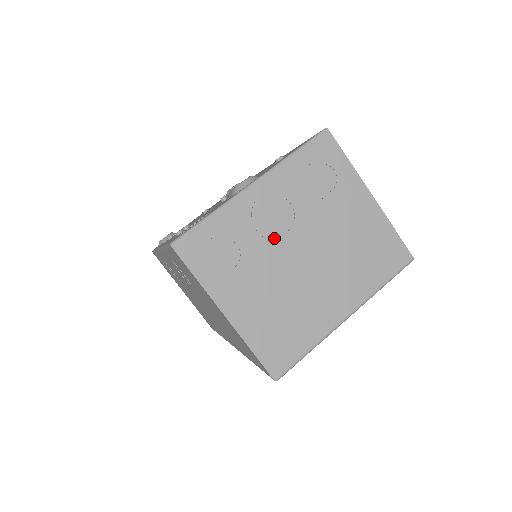
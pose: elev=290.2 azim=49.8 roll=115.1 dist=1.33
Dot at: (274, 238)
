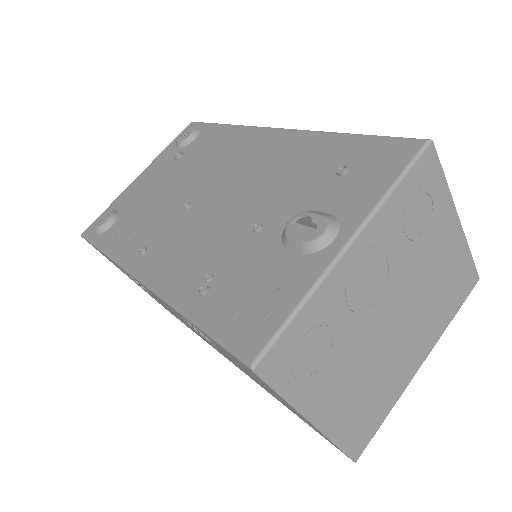
Dot at: (367, 310)
